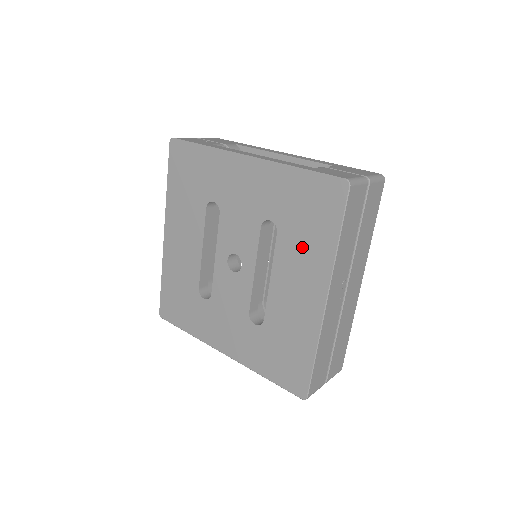
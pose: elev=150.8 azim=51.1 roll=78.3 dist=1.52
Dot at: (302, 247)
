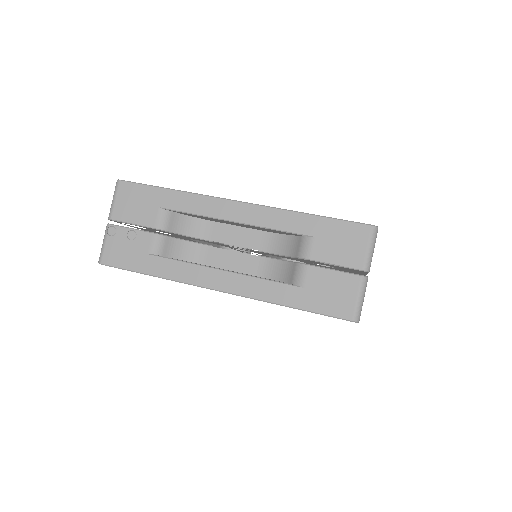
Dot at: occluded
